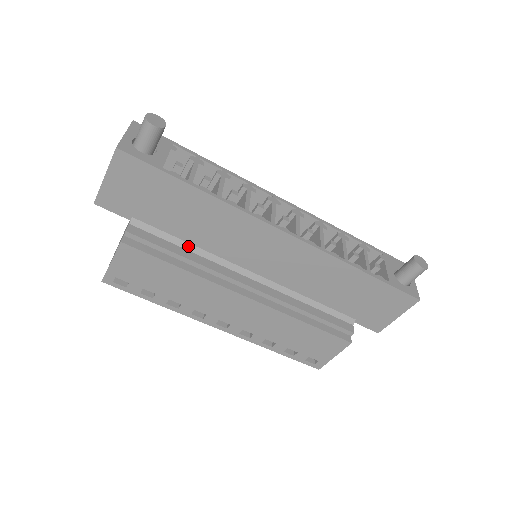
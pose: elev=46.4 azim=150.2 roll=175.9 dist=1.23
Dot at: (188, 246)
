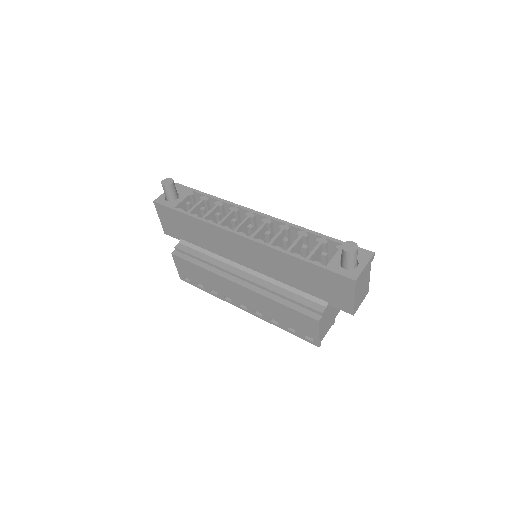
Dot at: (208, 253)
